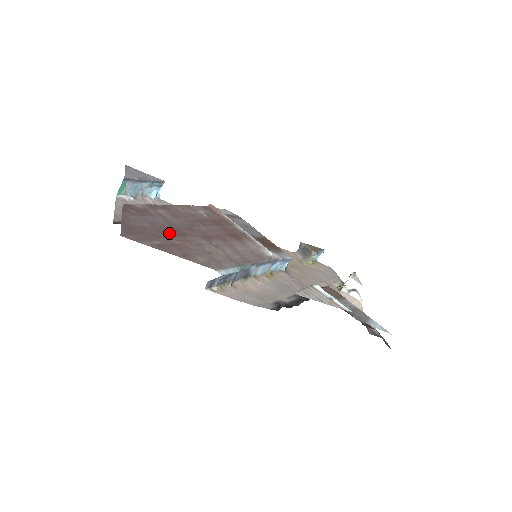
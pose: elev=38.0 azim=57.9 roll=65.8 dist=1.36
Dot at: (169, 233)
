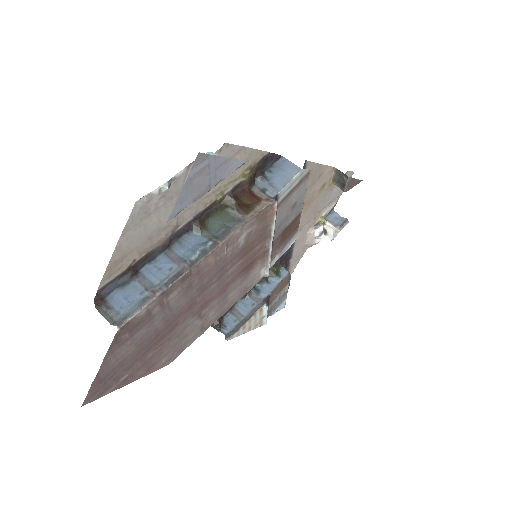
Dot at: (153, 344)
